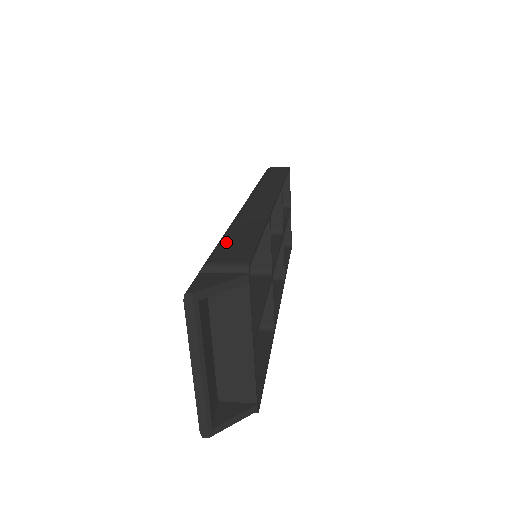
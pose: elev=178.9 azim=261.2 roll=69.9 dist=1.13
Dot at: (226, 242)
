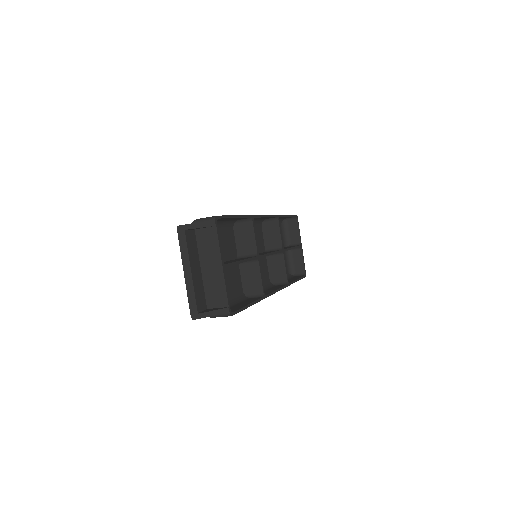
Dot at: occluded
